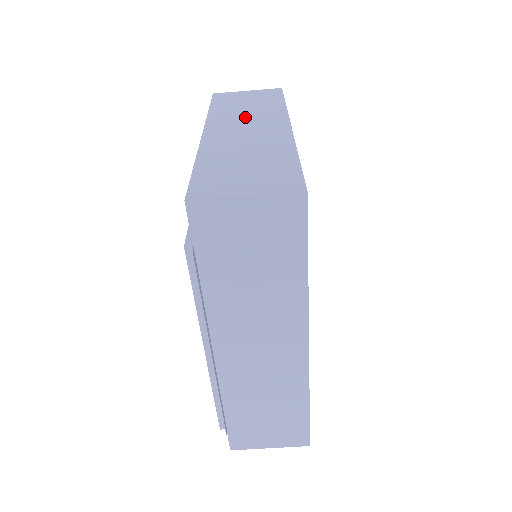
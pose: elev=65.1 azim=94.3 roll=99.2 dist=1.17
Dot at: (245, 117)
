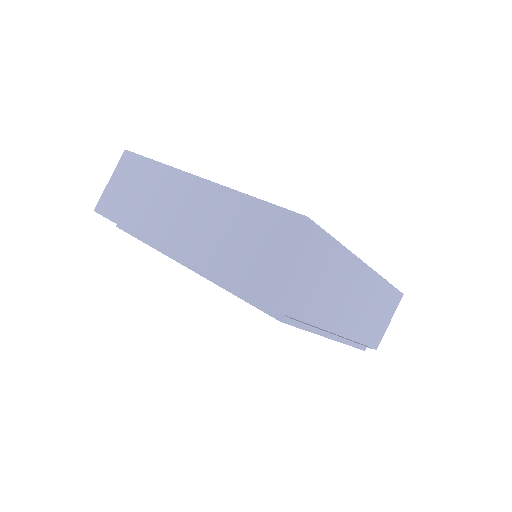
Dot at: (159, 205)
